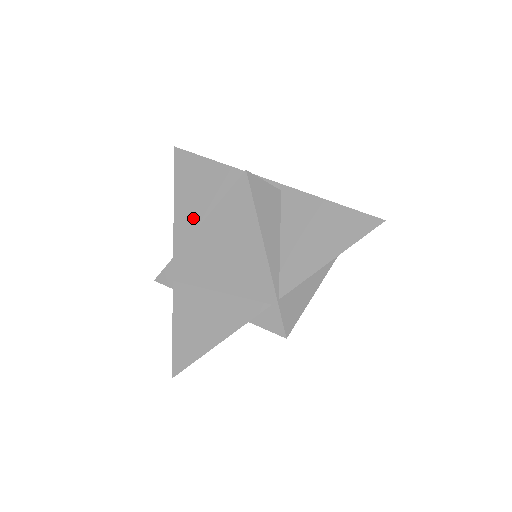
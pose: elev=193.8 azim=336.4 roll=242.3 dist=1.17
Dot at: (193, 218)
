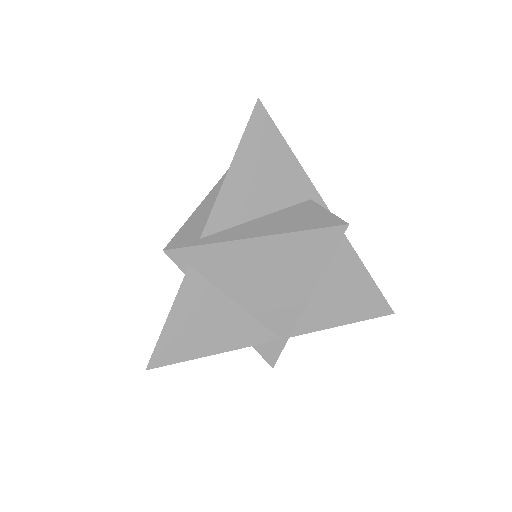
Dot at: (243, 206)
